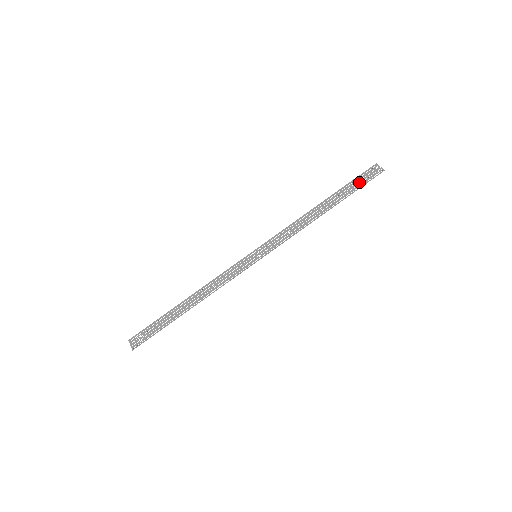
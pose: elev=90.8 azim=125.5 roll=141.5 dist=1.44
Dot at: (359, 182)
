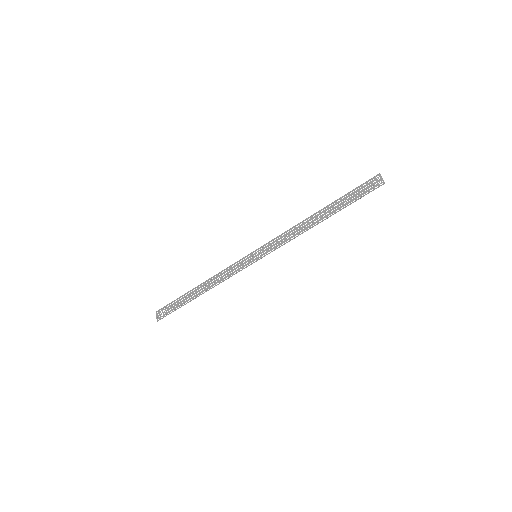
Dot at: (358, 193)
